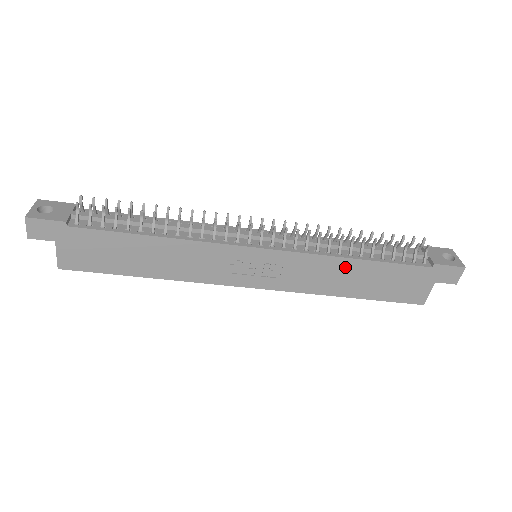
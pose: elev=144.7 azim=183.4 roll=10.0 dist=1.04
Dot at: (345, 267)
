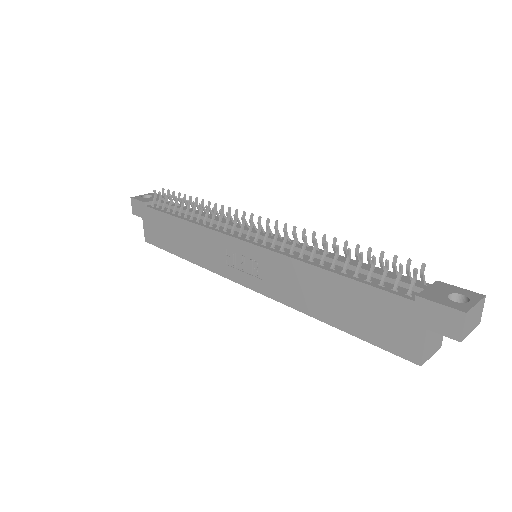
Dot at: (314, 278)
